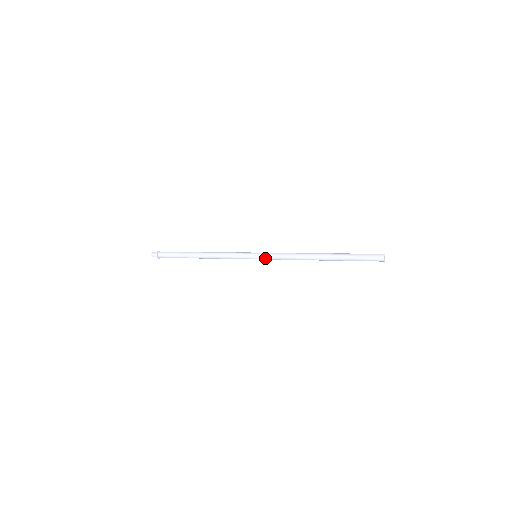
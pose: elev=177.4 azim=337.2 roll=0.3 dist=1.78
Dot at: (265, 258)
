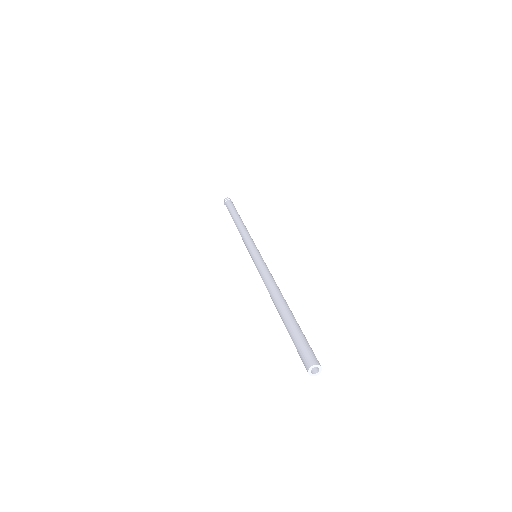
Dot at: (255, 265)
